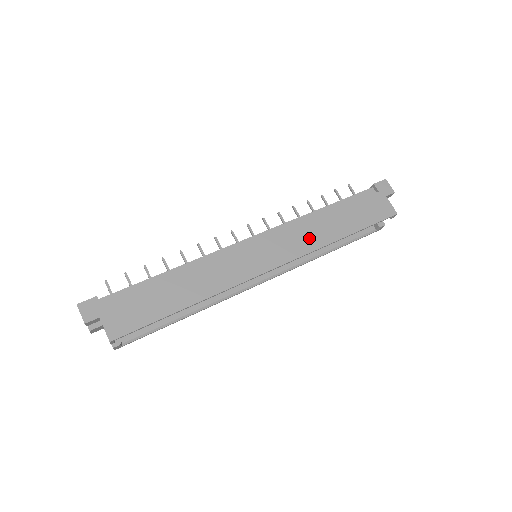
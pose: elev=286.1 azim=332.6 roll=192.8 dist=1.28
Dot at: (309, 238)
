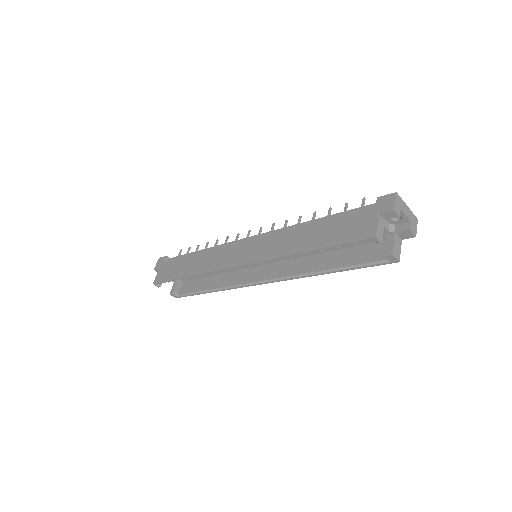
Dot at: (279, 246)
